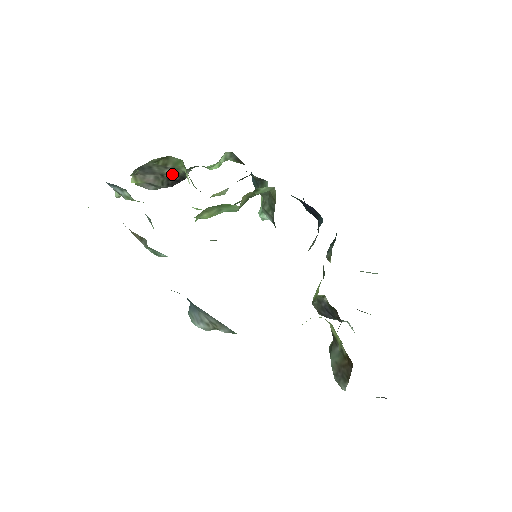
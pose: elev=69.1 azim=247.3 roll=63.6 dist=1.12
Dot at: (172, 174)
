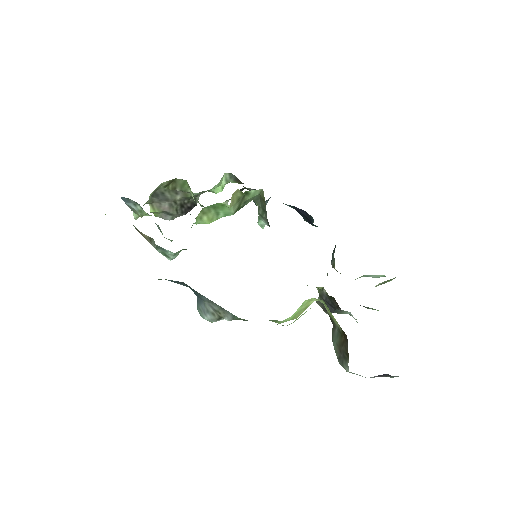
Dot at: (183, 201)
